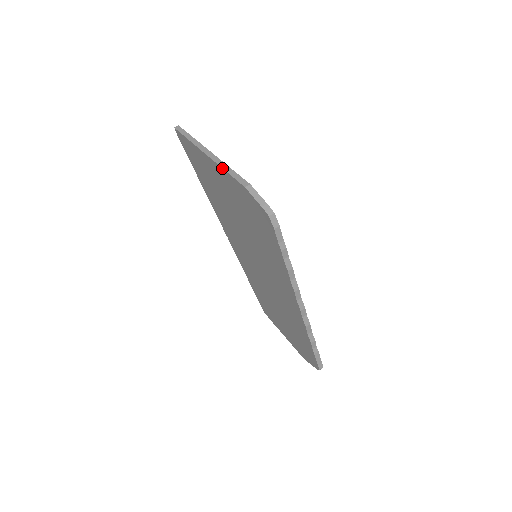
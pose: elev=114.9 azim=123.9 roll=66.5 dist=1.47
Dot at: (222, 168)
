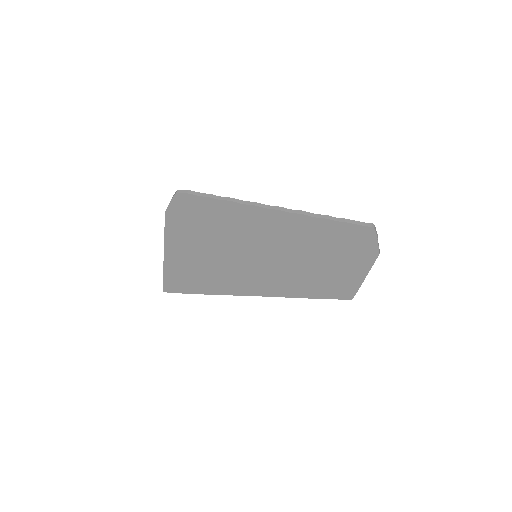
Dot at: (164, 237)
